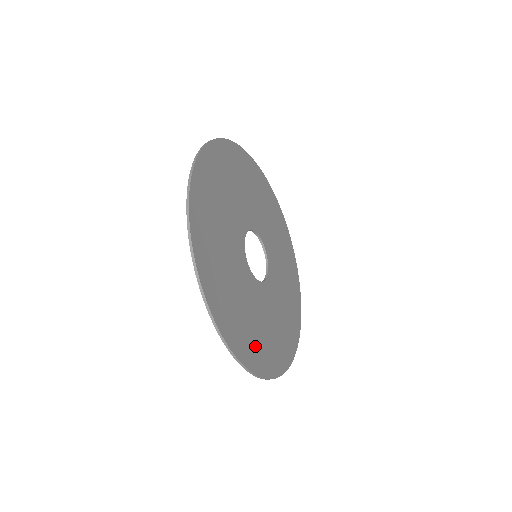
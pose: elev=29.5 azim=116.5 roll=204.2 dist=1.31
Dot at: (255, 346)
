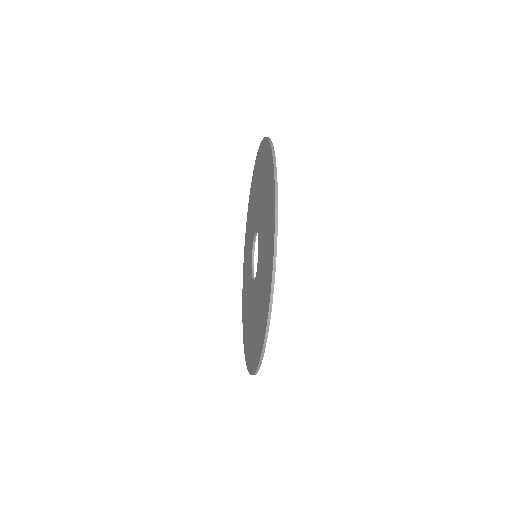
Dot at: occluded
